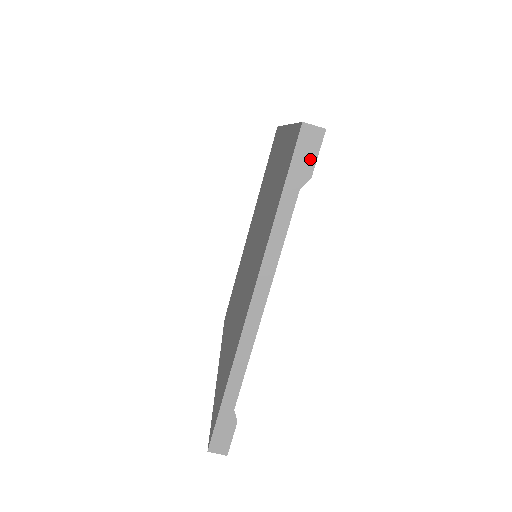
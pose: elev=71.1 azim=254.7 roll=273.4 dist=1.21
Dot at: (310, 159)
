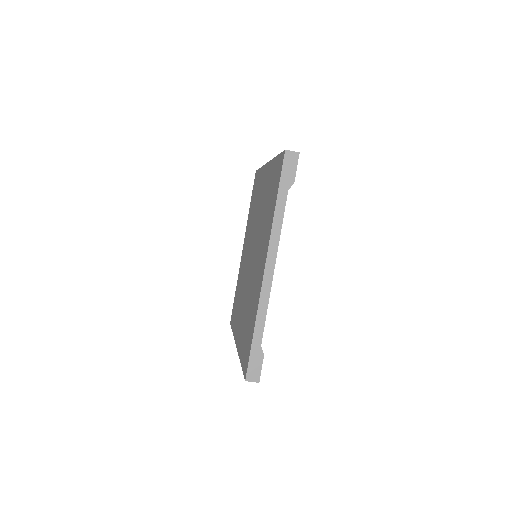
Dot at: (292, 171)
